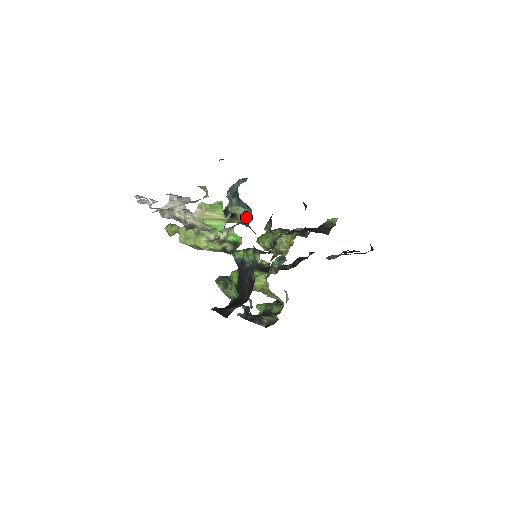
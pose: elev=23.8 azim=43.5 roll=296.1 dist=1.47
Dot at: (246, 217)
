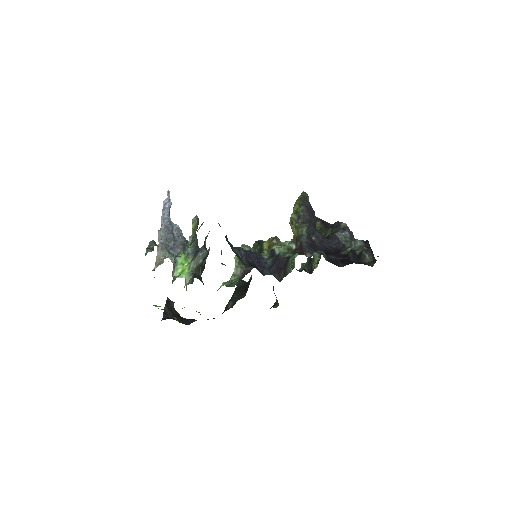
Dot at: (193, 278)
